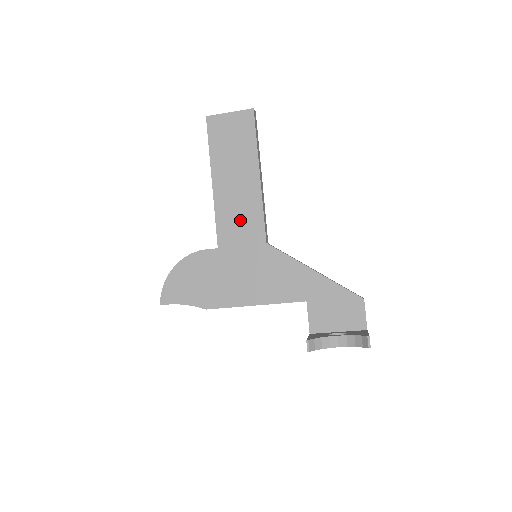
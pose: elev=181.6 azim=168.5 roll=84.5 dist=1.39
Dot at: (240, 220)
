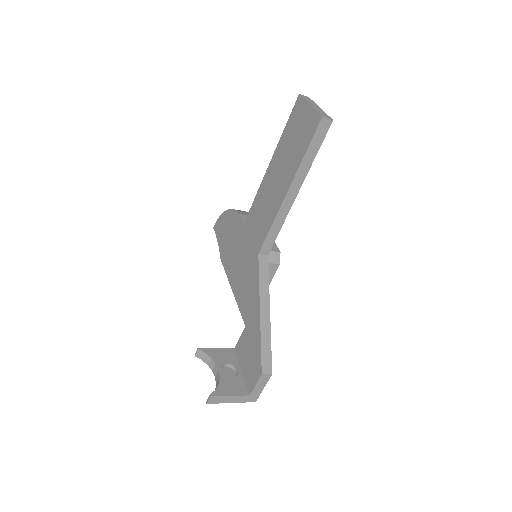
Dot at: (260, 217)
